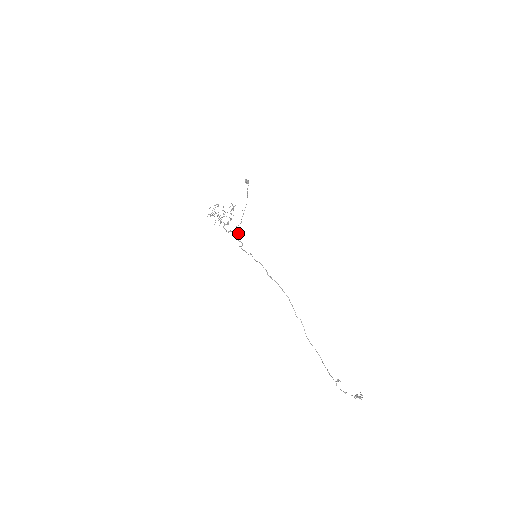
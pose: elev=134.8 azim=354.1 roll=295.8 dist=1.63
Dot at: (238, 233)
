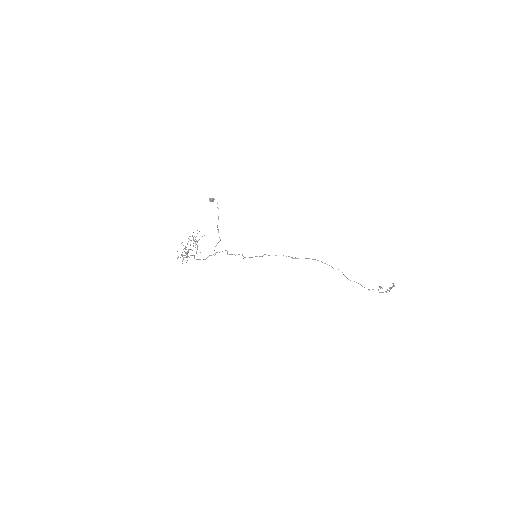
Dot at: (226, 250)
